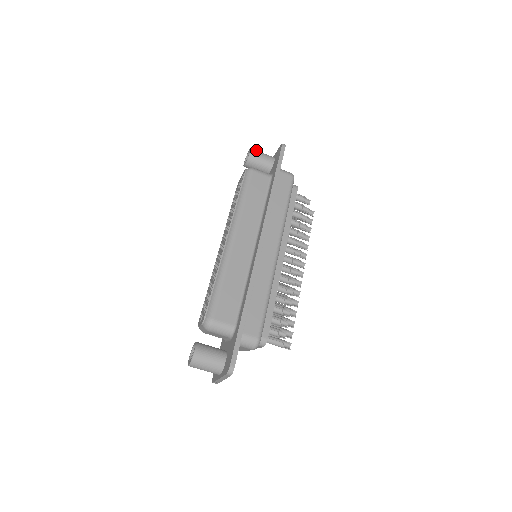
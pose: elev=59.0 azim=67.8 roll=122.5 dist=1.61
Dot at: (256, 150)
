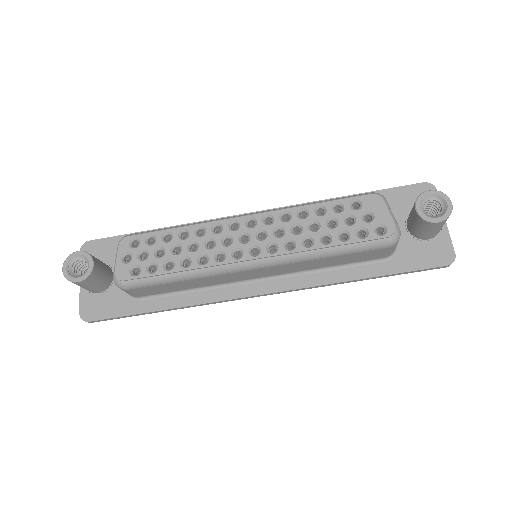
Dot at: occluded
